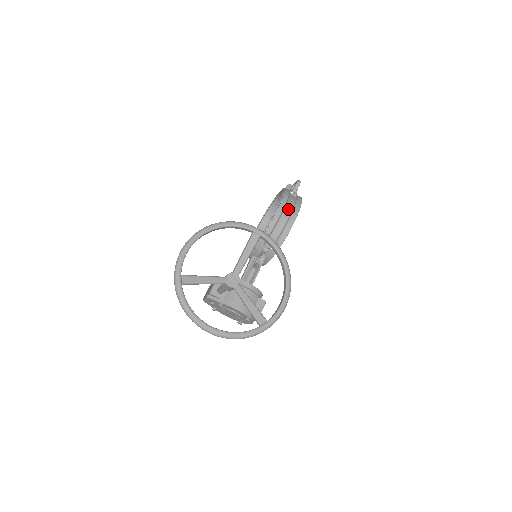
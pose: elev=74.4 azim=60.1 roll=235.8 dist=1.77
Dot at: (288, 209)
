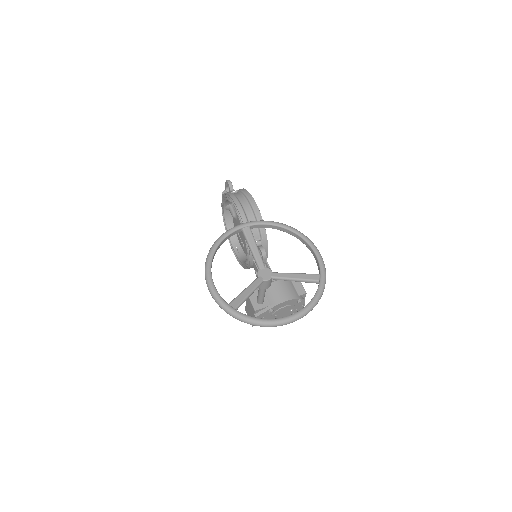
Dot at: (243, 201)
